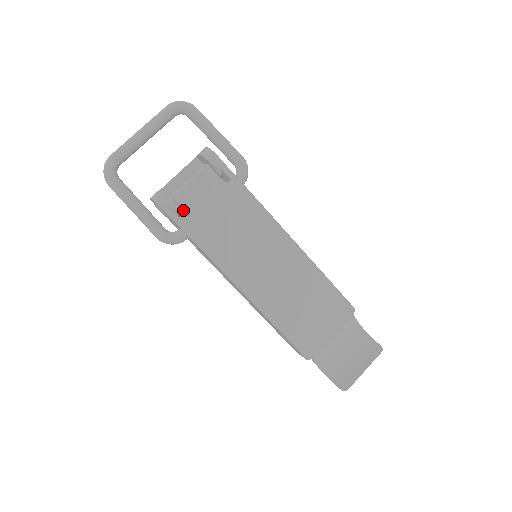
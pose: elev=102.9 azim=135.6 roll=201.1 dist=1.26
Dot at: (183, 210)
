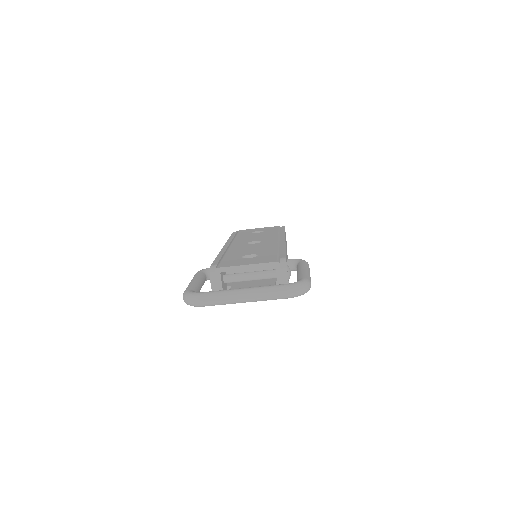
Dot at: occluded
